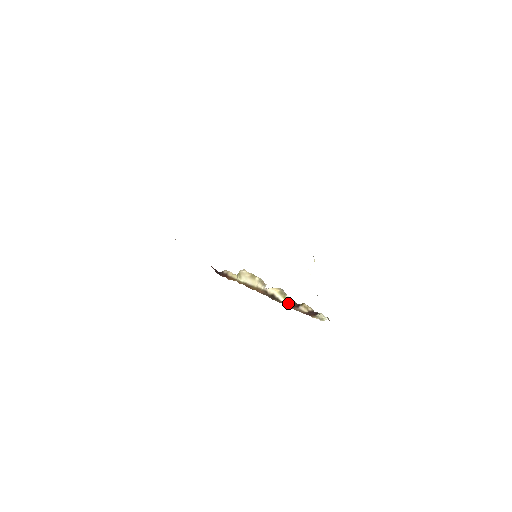
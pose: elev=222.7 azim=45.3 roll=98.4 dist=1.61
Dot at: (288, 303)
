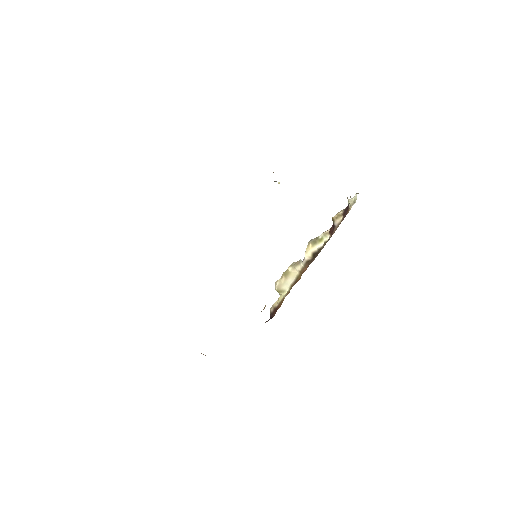
Dot at: (327, 238)
